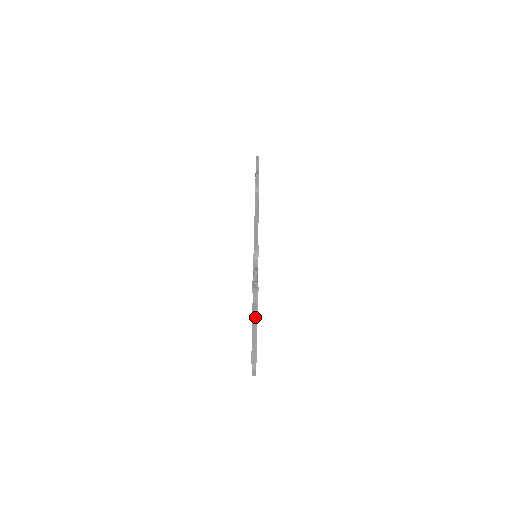
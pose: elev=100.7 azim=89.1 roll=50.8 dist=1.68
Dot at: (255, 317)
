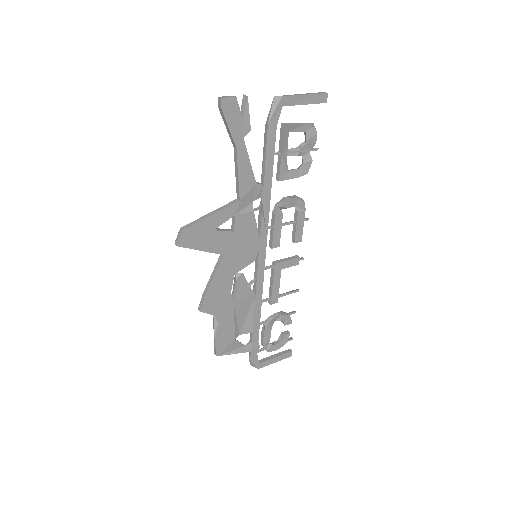
Dot at: (317, 94)
